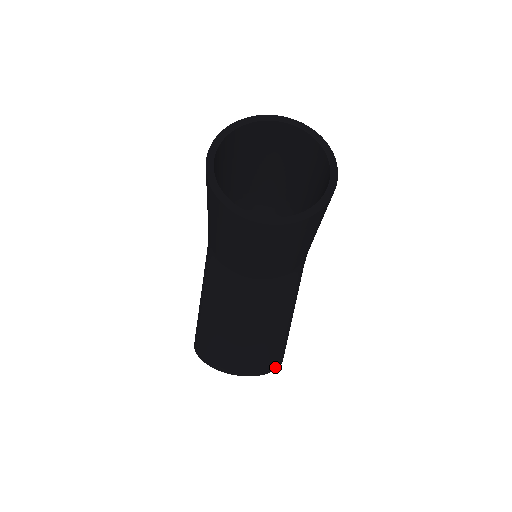
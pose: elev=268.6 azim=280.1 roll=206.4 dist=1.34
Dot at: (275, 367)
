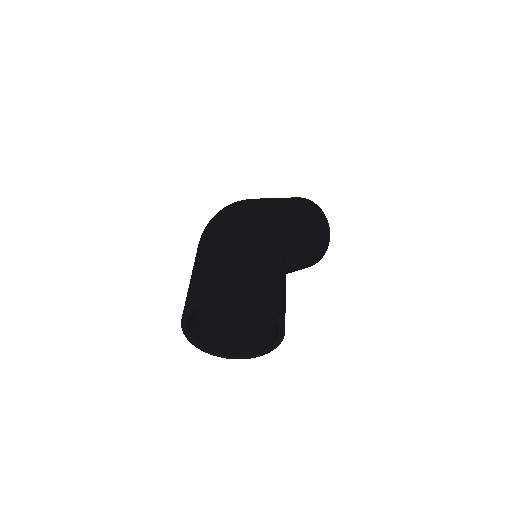
Dot at: (329, 235)
